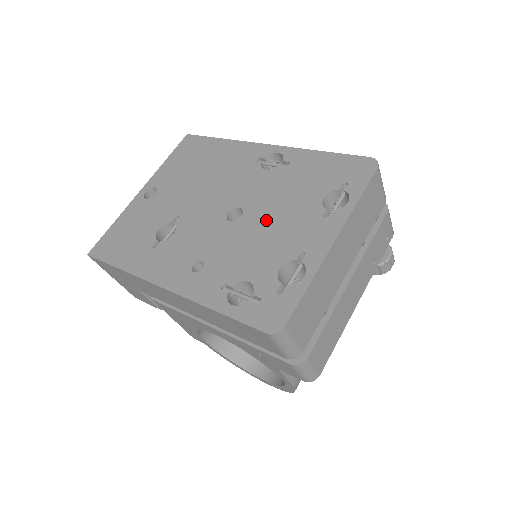
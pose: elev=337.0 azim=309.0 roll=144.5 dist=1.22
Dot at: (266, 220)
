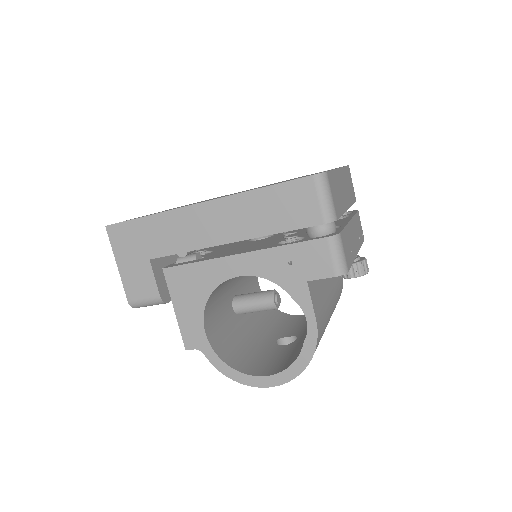
Dot at: (279, 182)
